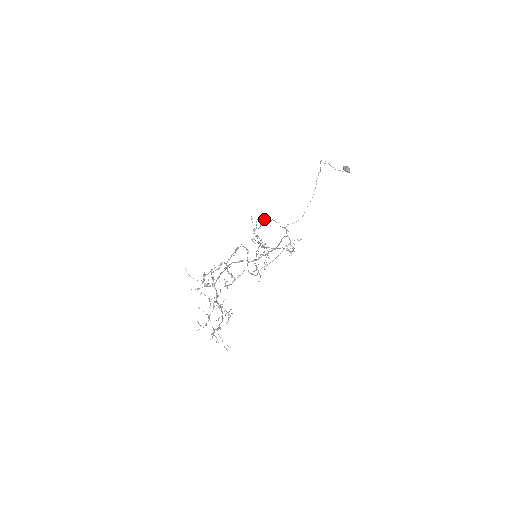
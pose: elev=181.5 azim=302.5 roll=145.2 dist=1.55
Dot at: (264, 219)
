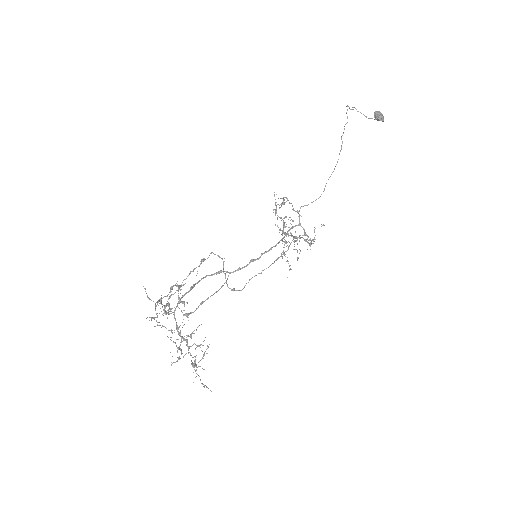
Dot at: (280, 198)
